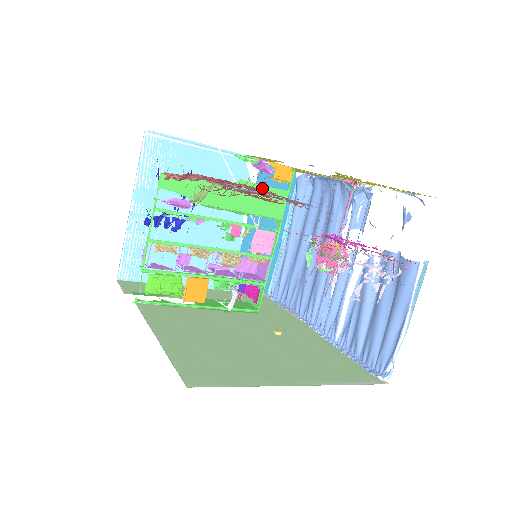
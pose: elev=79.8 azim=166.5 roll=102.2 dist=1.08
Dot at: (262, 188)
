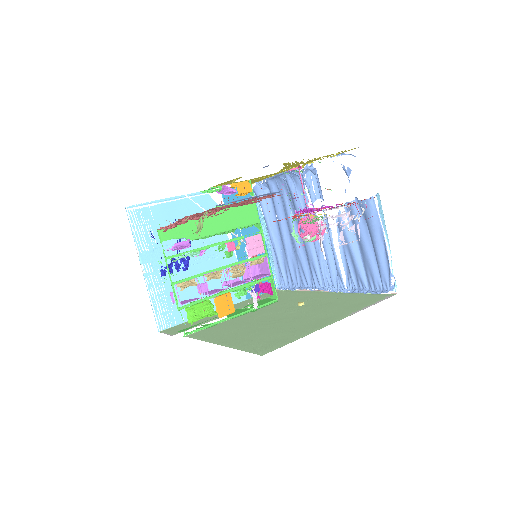
Dot at: occluded
